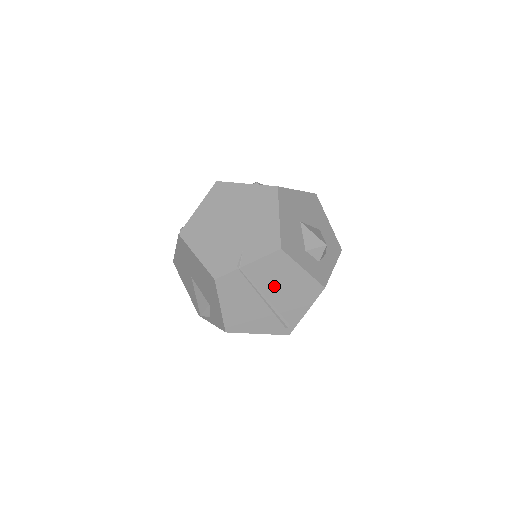
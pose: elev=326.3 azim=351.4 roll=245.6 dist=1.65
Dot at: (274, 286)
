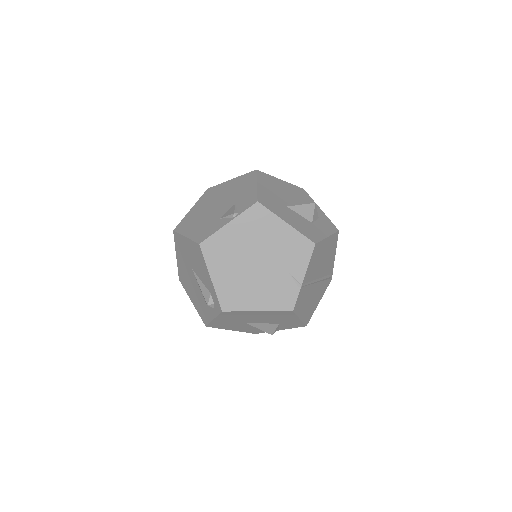
Dot at: (318, 268)
